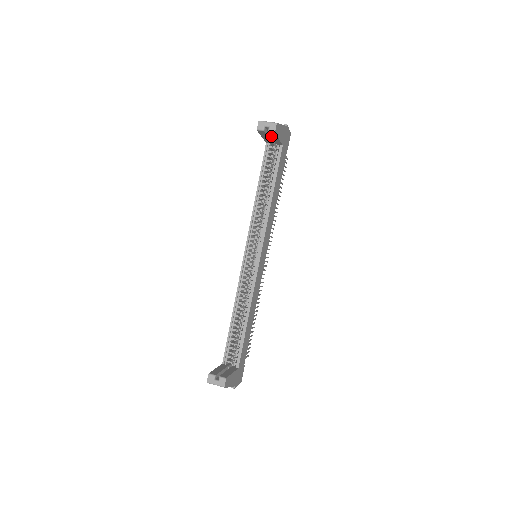
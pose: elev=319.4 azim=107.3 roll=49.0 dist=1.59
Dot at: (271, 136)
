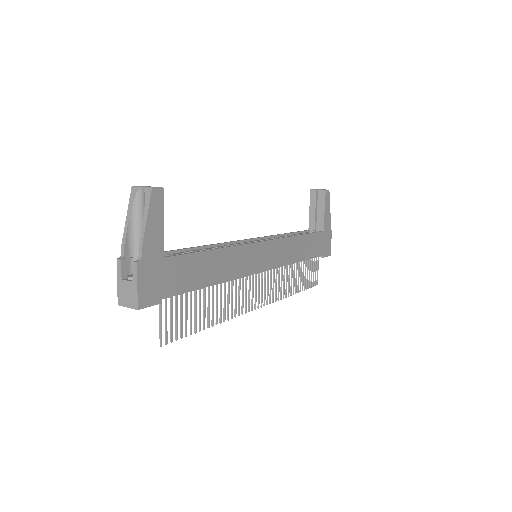
Dot at: (319, 204)
